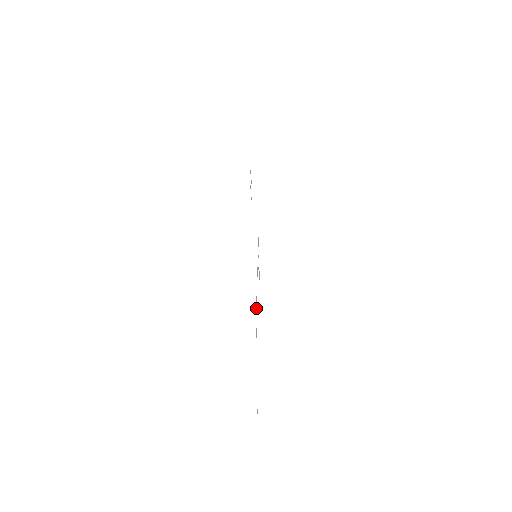
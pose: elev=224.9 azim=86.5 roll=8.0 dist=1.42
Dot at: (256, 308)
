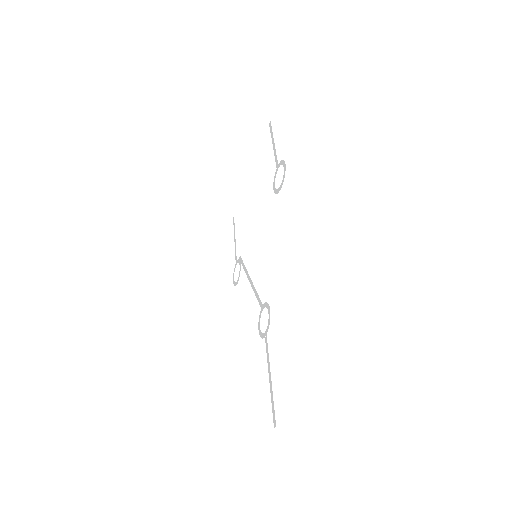
Dot at: (261, 310)
